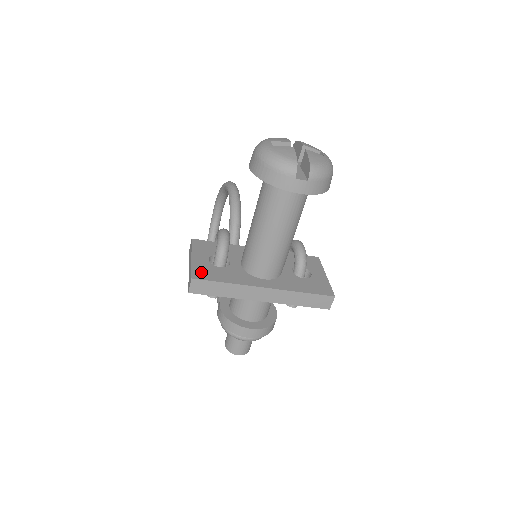
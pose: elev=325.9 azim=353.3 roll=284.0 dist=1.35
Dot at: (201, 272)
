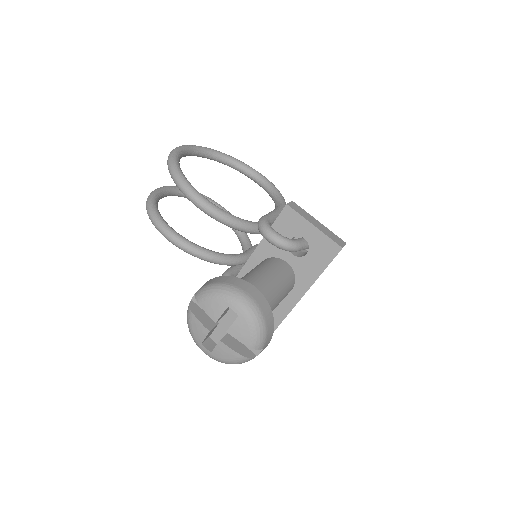
Dot at: occluded
